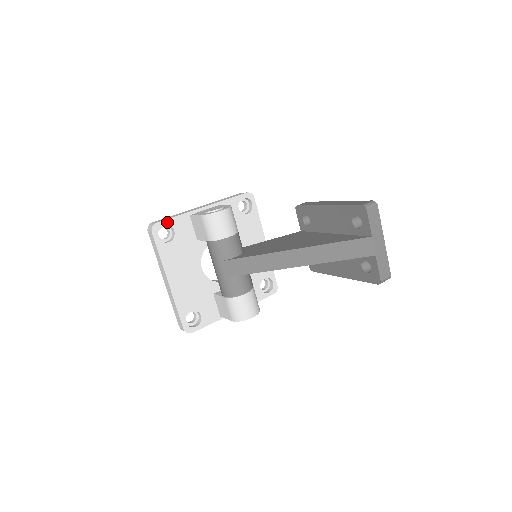
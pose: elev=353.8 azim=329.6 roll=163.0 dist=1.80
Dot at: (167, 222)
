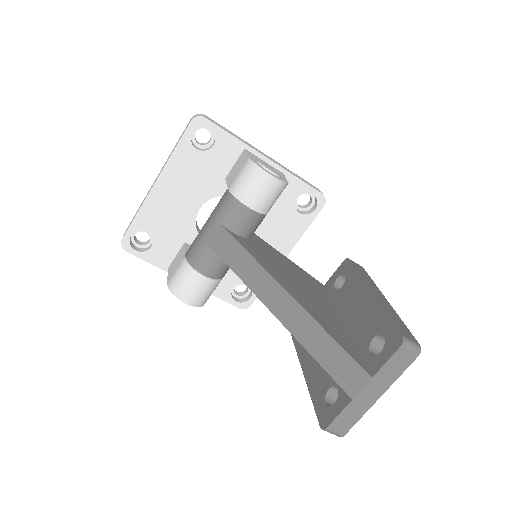
Dot at: (216, 129)
